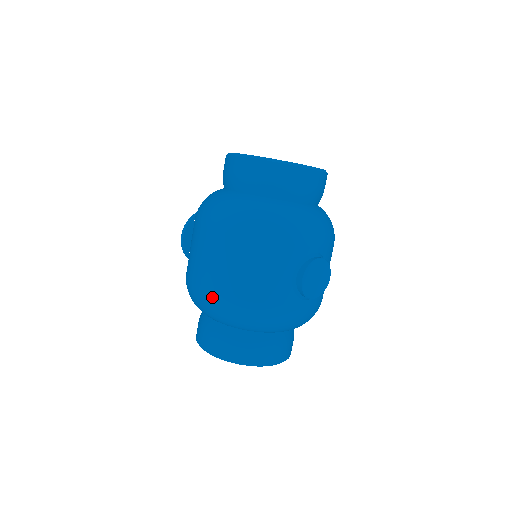
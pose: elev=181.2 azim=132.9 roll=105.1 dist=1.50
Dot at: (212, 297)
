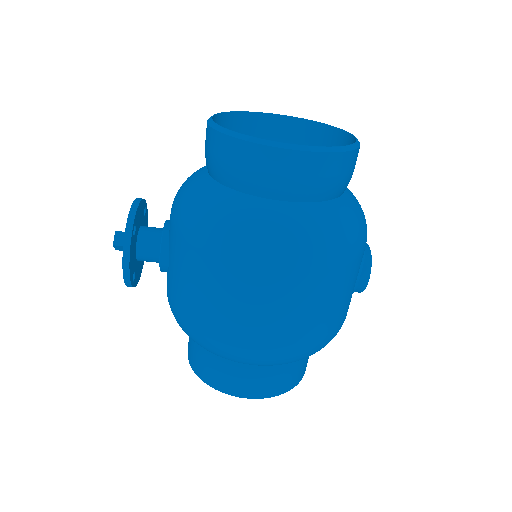
Dot at: (288, 351)
